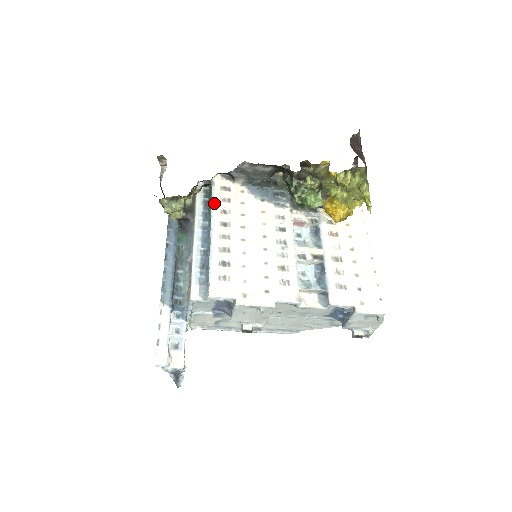
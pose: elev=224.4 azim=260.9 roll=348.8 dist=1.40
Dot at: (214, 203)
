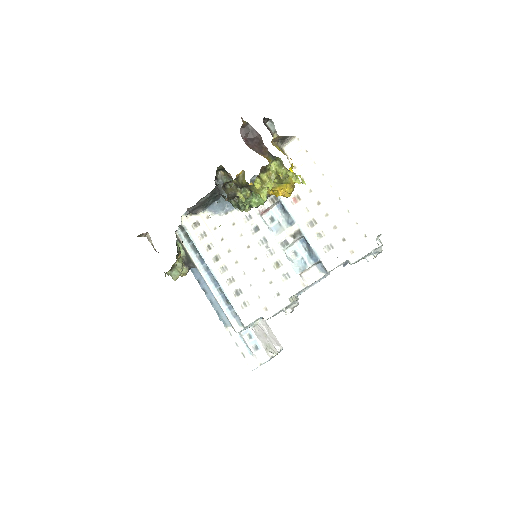
Dot at: (197, 246)
